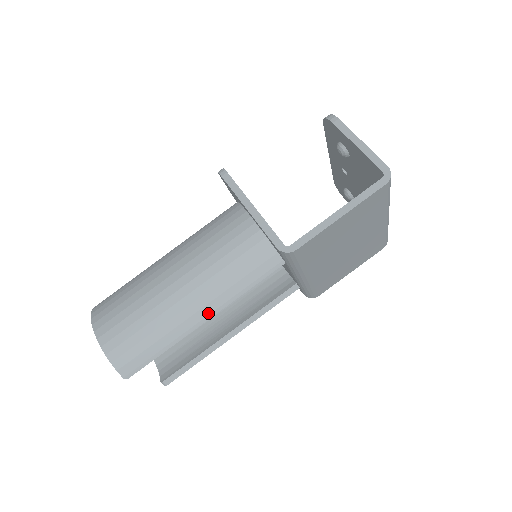
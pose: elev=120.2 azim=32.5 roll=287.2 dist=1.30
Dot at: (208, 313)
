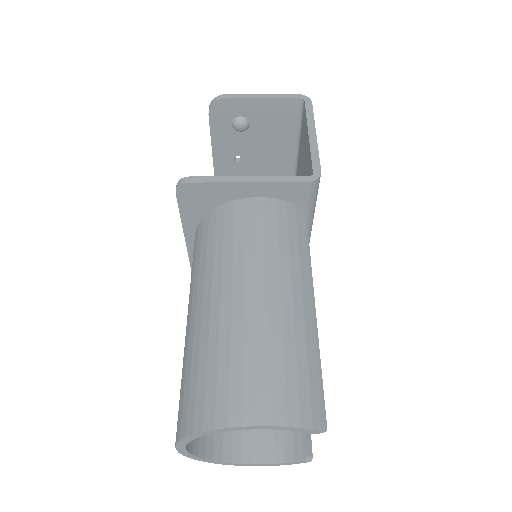
Dot at: (309, 293)
